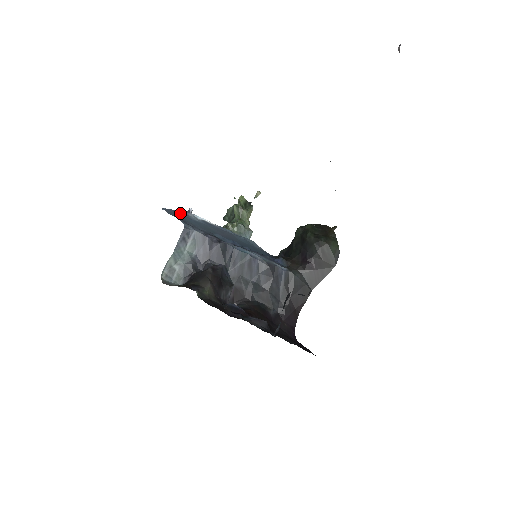
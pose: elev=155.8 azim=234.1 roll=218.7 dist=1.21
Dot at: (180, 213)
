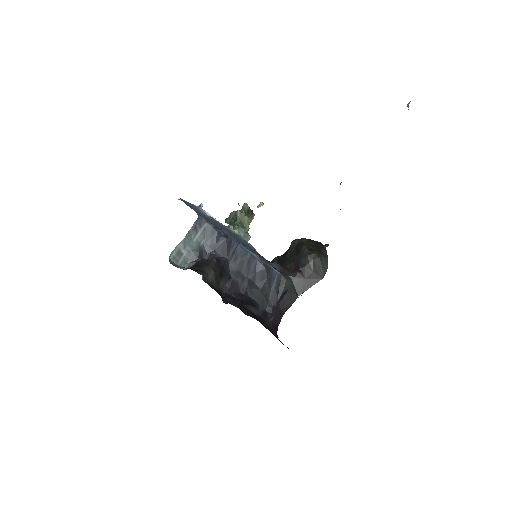
Dot at: (193, 206)
